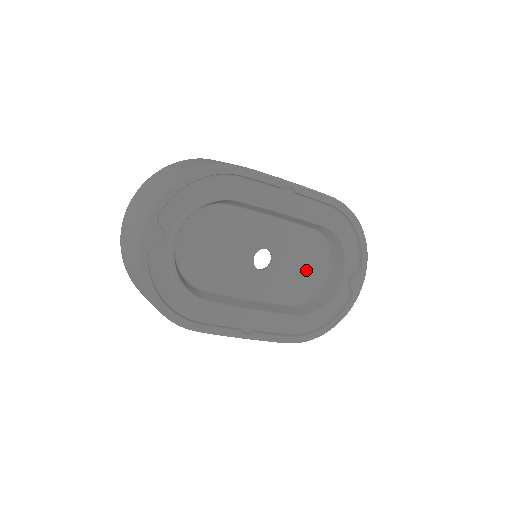
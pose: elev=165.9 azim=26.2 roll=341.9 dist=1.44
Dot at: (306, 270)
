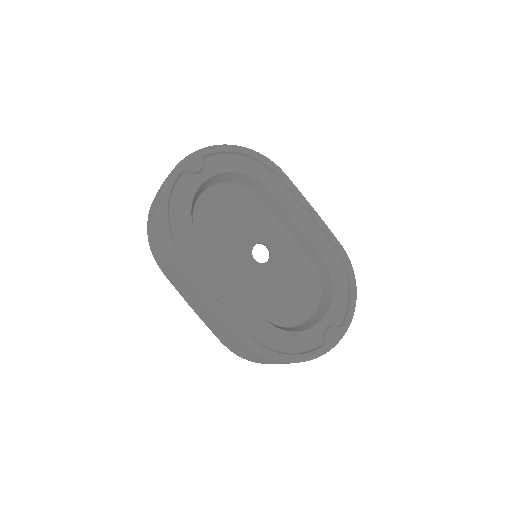
Dot at: (292, 296)
